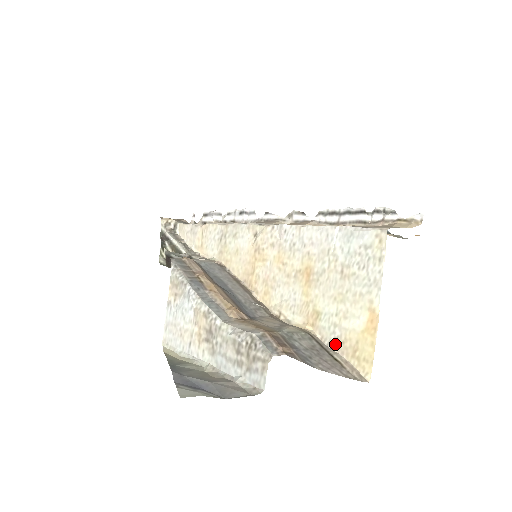
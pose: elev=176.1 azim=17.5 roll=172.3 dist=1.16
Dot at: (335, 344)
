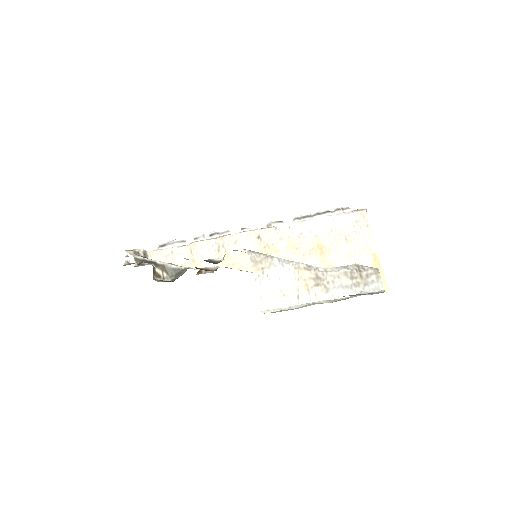
Dot at: occluded
